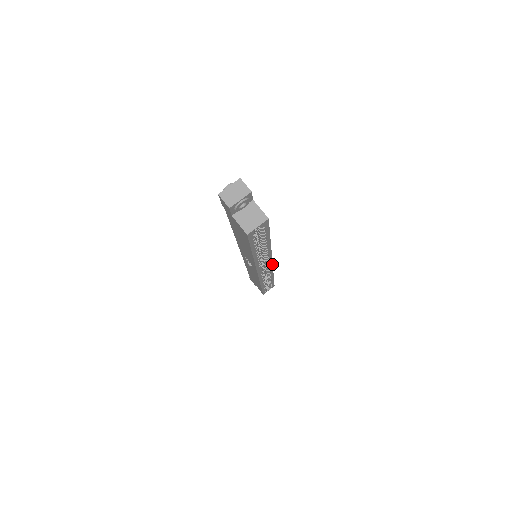
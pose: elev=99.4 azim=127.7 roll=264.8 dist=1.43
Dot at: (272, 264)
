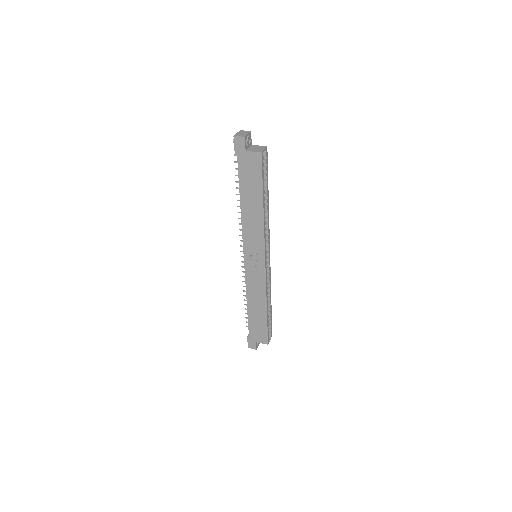
Dot at: occluded
